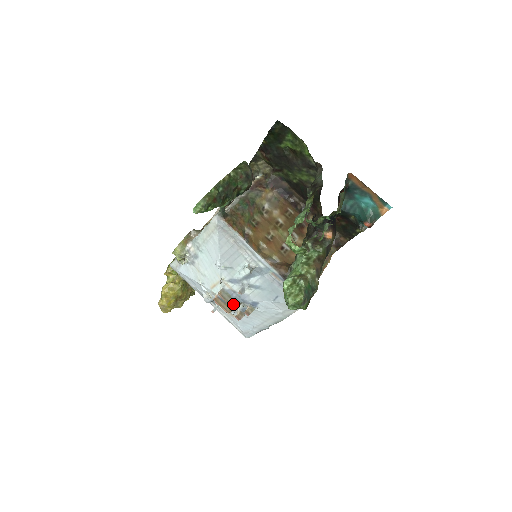
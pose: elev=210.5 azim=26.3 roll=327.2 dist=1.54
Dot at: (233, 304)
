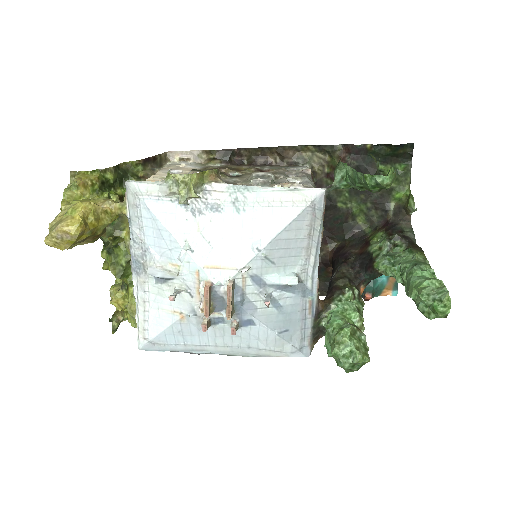
Dot at: (232, 310)
